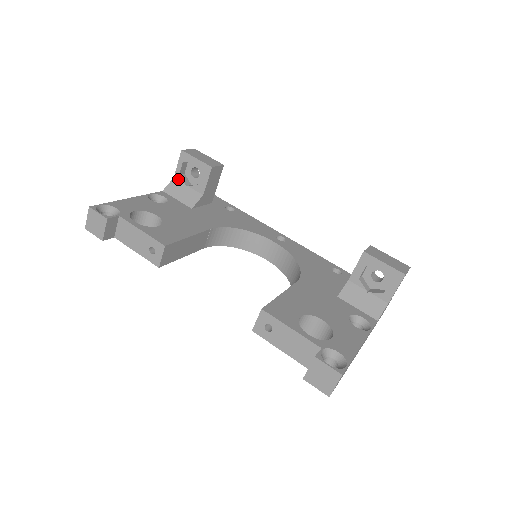
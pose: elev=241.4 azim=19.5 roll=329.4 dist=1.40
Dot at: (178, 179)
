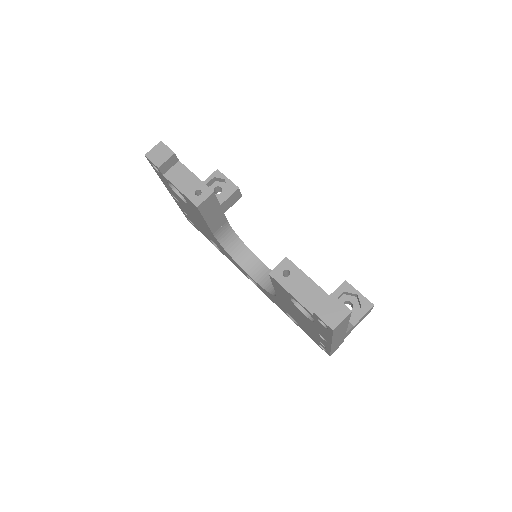
Dot at: occluded
